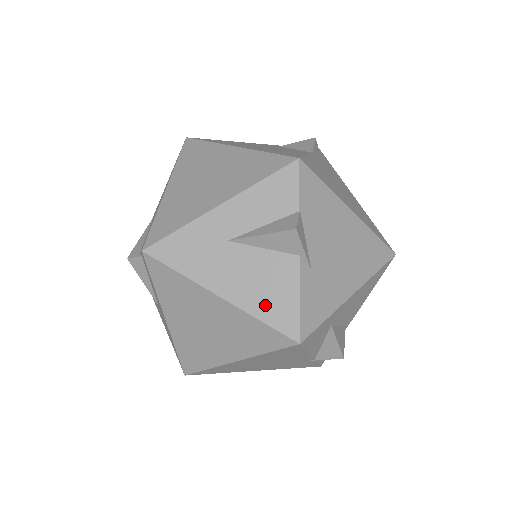
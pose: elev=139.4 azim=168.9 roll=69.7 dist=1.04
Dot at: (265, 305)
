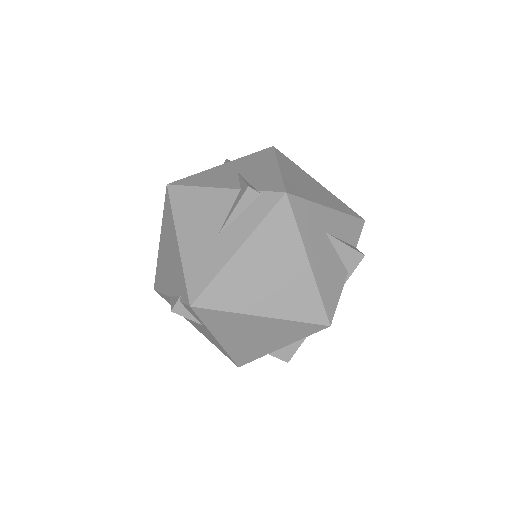
Dot at: (326, 287)
